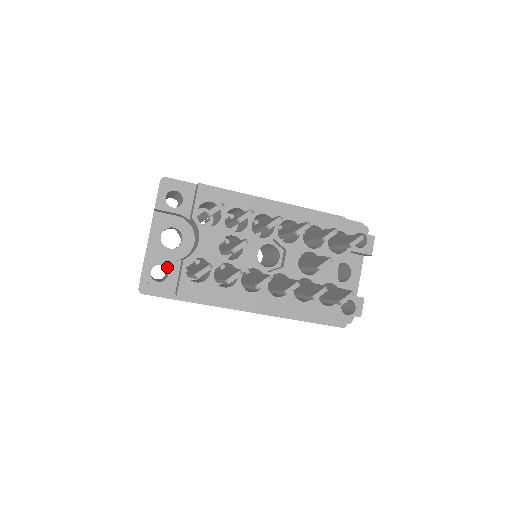
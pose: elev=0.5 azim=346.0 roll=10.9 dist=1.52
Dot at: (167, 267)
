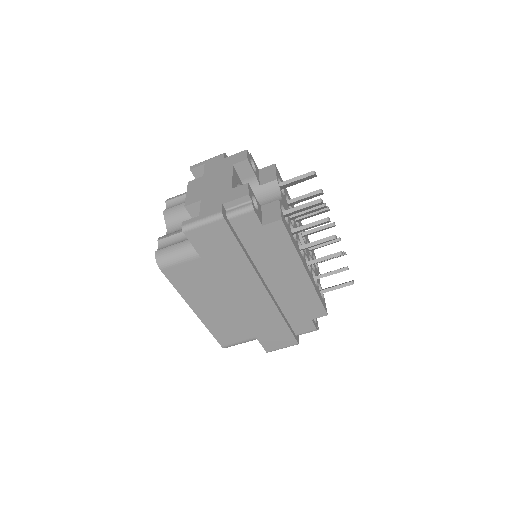
Dot at: (257, 203)
